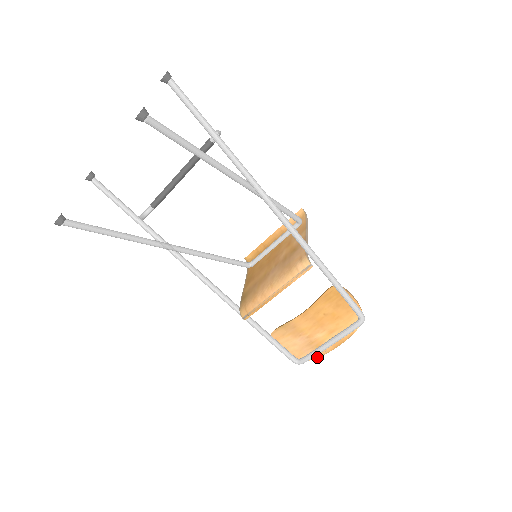
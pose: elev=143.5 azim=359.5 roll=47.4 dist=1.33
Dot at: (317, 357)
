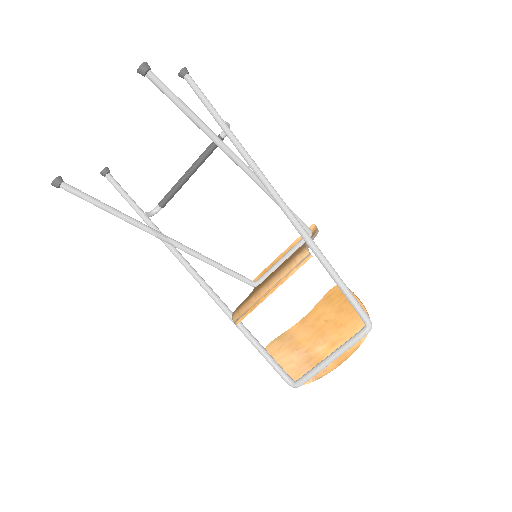
Dot at: (316, 379)
